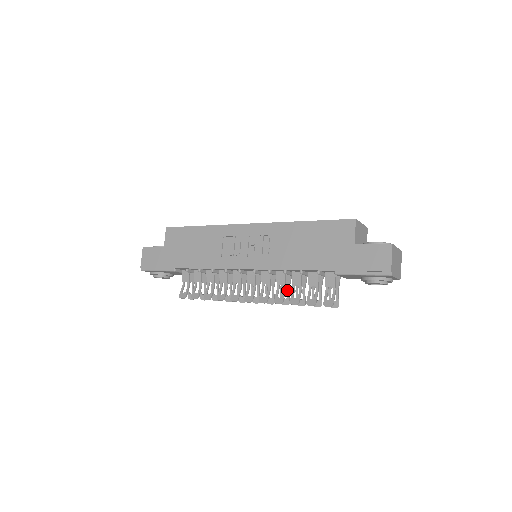
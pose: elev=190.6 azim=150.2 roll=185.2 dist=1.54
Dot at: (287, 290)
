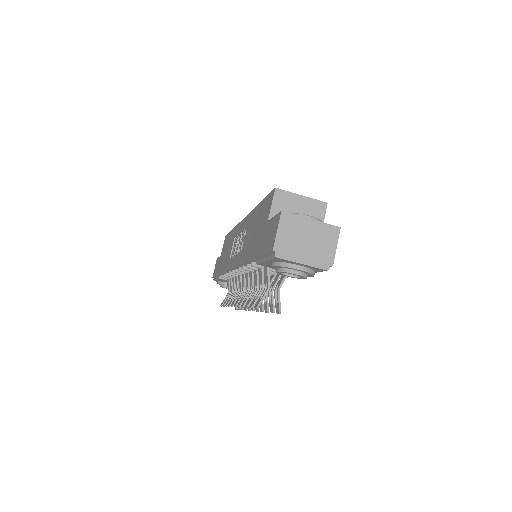
Dot at: occluded
